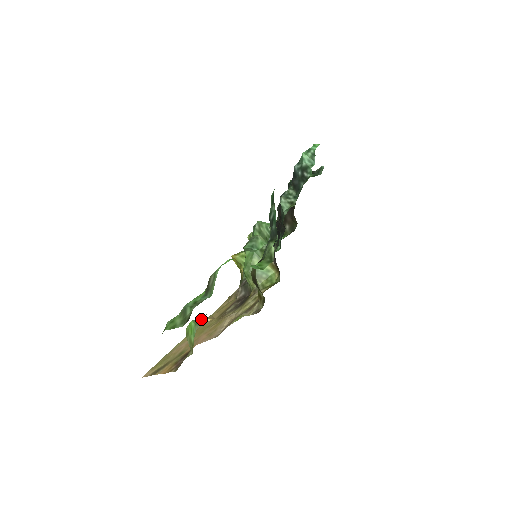
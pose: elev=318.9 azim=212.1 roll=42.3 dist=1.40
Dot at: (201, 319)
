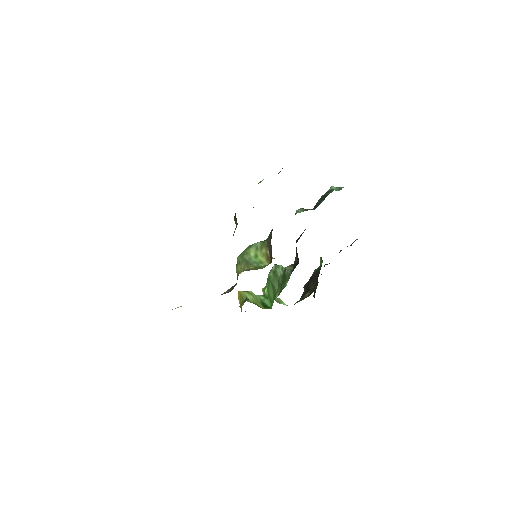
Dot at: occluded
